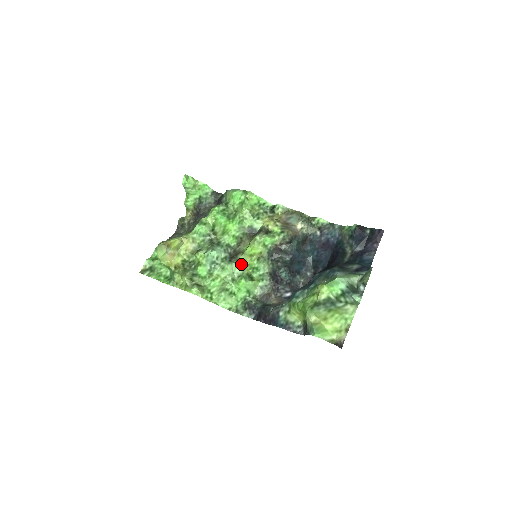
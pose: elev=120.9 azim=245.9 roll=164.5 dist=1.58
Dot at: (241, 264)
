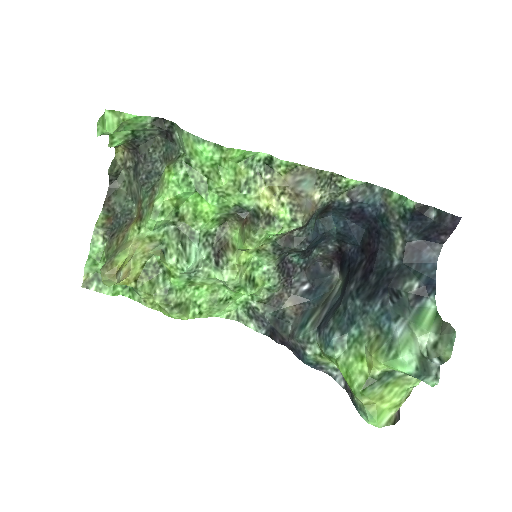
Dot at: (236, 272)
